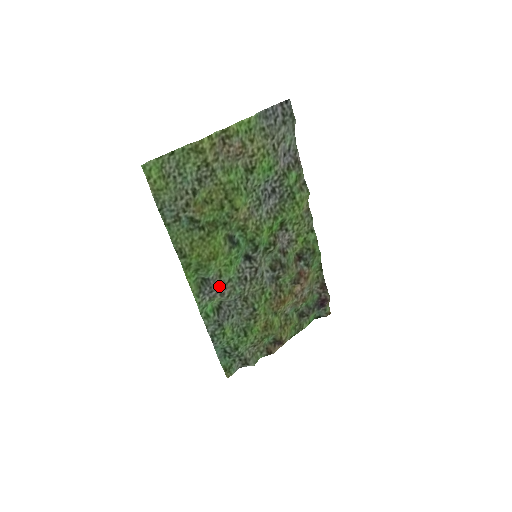
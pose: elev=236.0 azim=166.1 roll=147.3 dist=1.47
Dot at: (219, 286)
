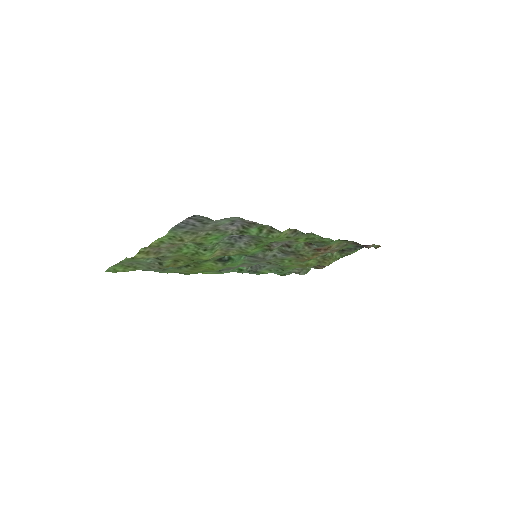
Dot at: occluded
